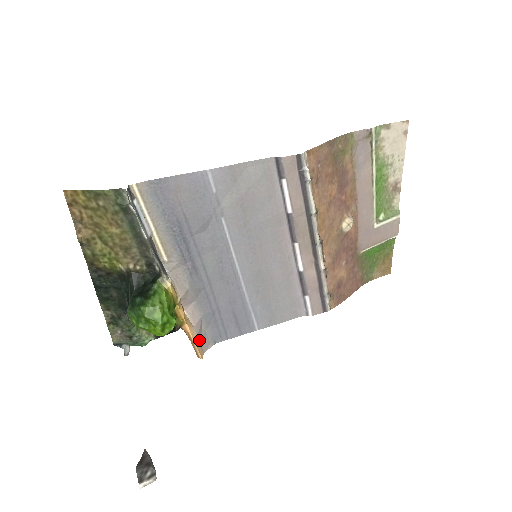
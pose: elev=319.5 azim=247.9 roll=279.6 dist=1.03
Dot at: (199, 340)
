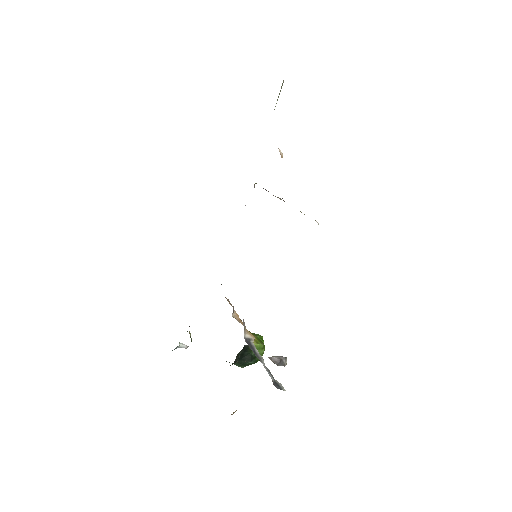
Dot at: occluded
